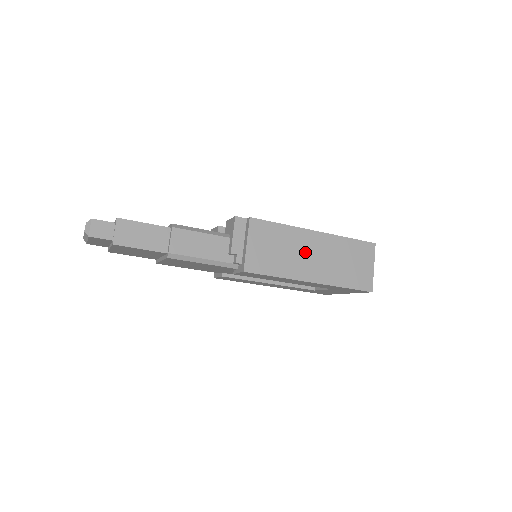
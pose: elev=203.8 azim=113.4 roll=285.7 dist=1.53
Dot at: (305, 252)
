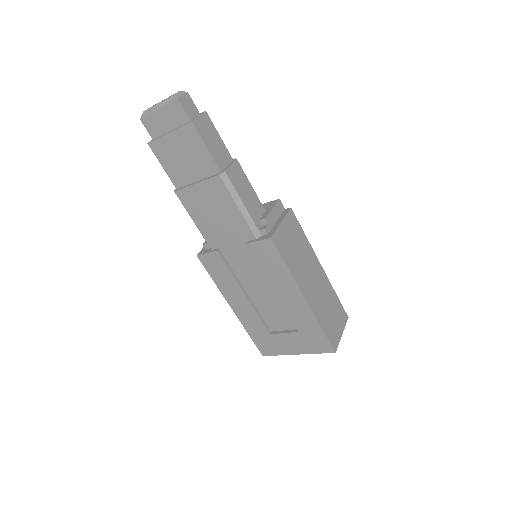
Dot at: (310, 272)
